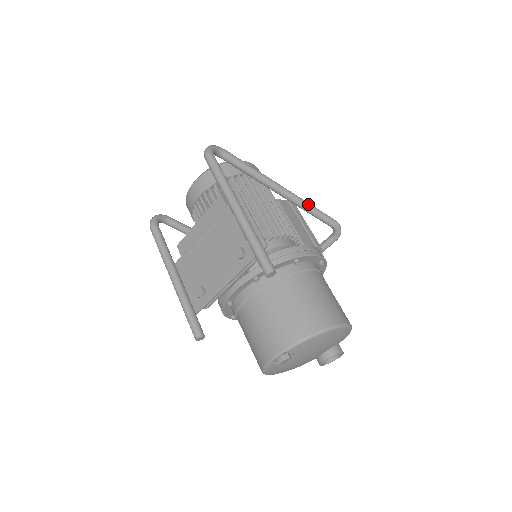
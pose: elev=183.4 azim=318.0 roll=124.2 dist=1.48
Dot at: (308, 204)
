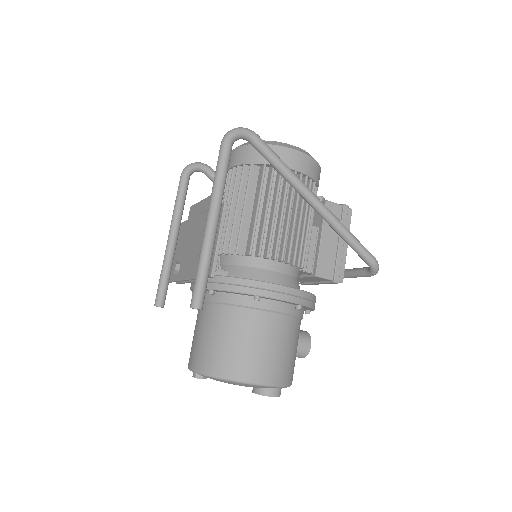
Dot at: (342, 229)
